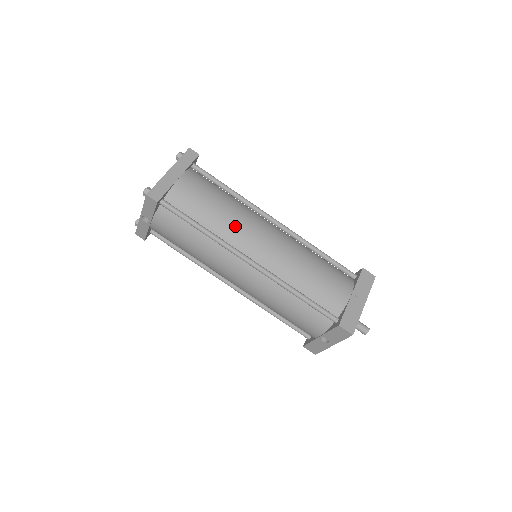
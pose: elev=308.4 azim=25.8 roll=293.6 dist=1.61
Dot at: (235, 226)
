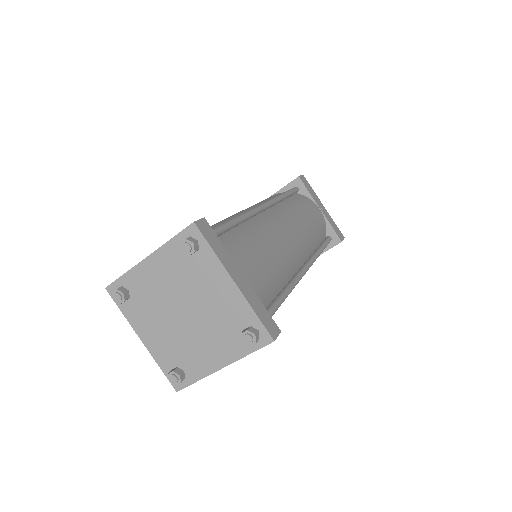
Dot at: (286, 256)
